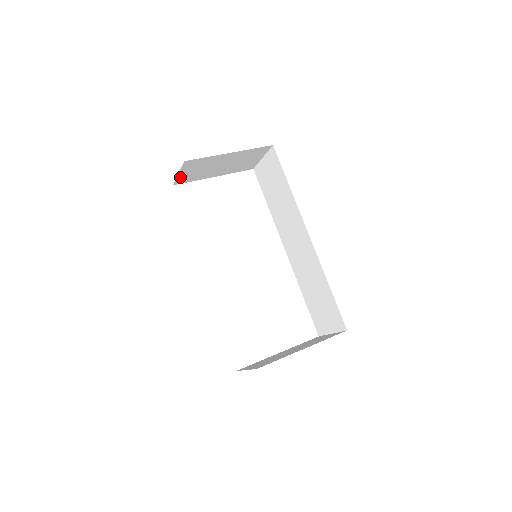
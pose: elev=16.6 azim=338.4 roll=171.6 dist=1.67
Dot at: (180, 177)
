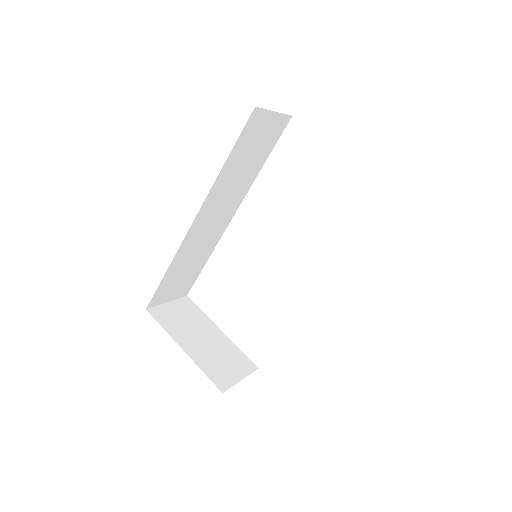
Dot at: occluded
